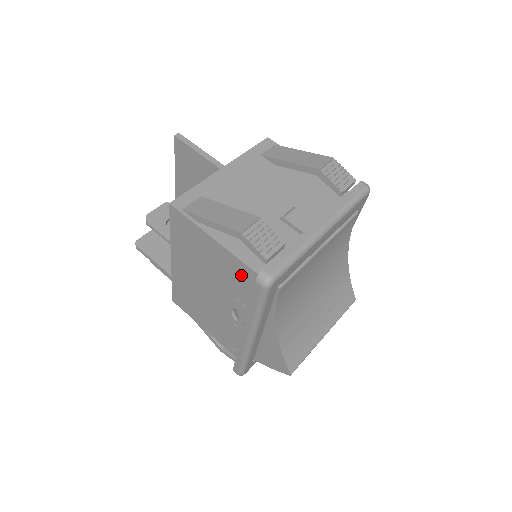
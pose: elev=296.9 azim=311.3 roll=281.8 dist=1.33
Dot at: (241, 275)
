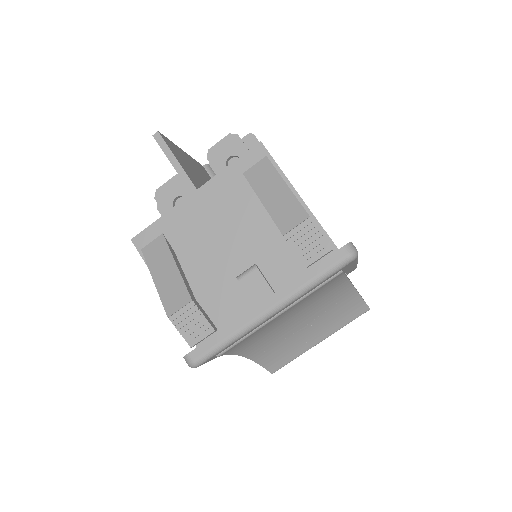
Dot at: occluded
